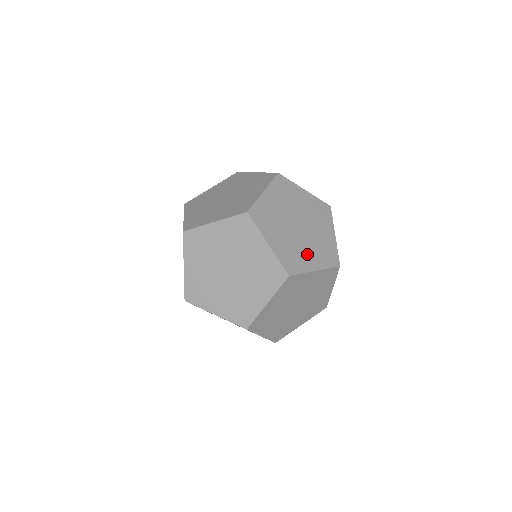
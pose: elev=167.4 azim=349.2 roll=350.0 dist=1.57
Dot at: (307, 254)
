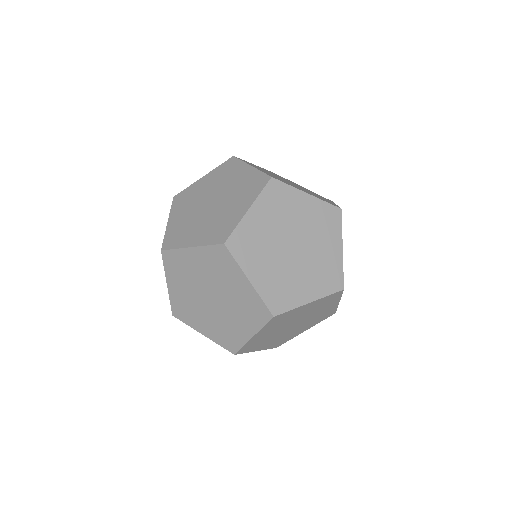
Dot at: (320, 197)
